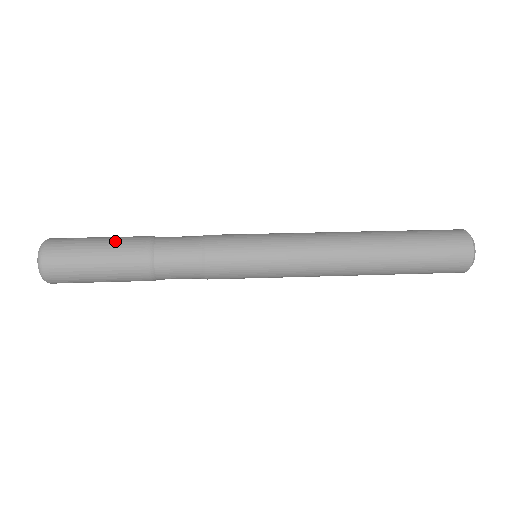
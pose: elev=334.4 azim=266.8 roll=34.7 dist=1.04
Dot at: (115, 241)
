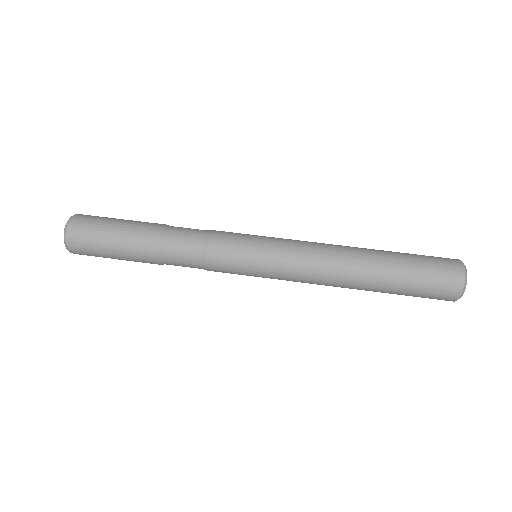
Dot at: (128, 233)
